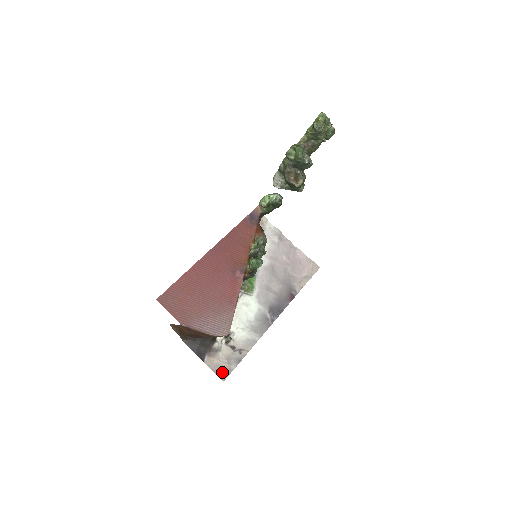
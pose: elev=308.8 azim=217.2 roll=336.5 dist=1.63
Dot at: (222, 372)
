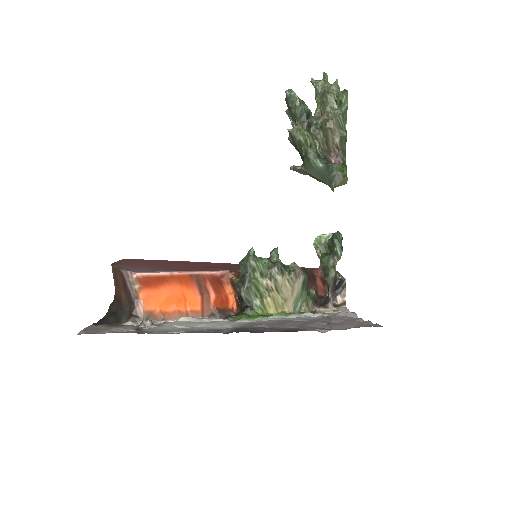
Dot at: (91, 331)
